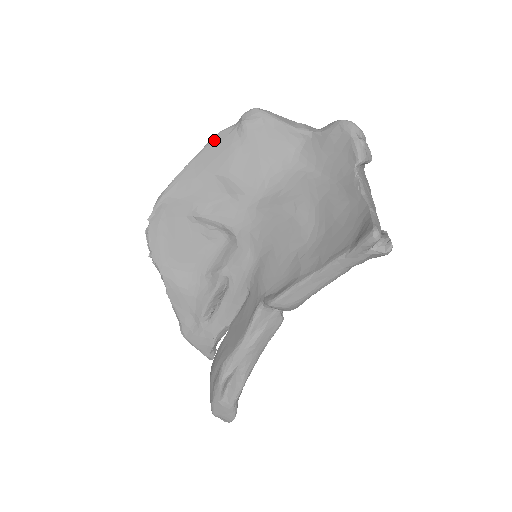
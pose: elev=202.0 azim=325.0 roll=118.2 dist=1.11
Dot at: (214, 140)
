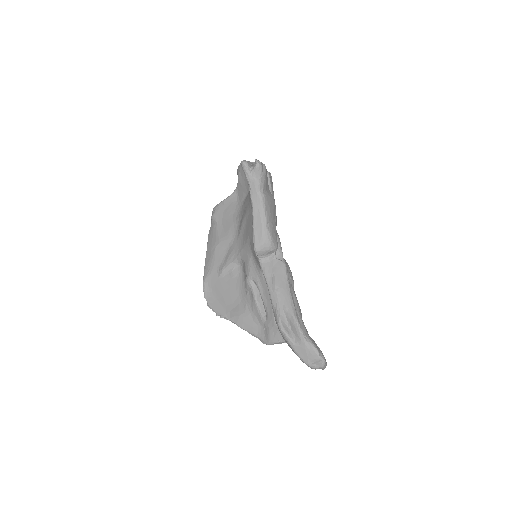
Dot at: (208, 238)
